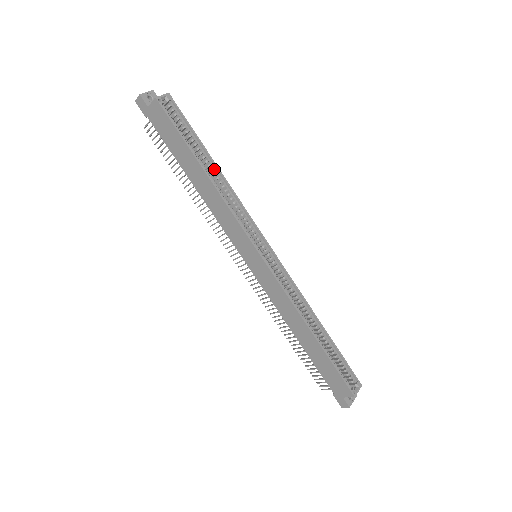
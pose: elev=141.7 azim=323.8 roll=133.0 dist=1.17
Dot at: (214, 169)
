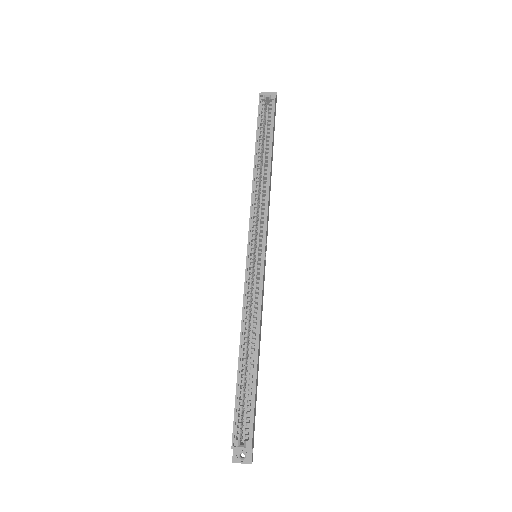
Dot at: (267, 164)
